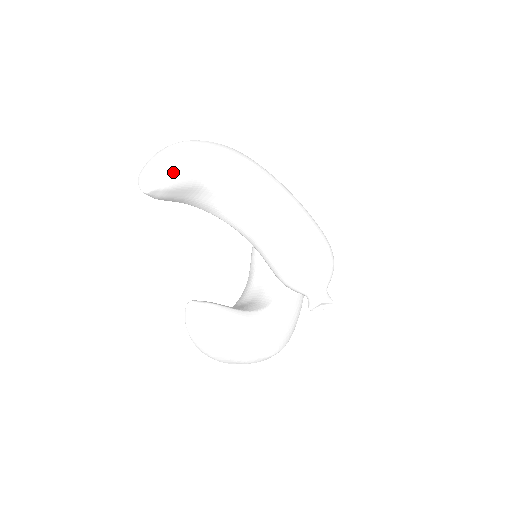
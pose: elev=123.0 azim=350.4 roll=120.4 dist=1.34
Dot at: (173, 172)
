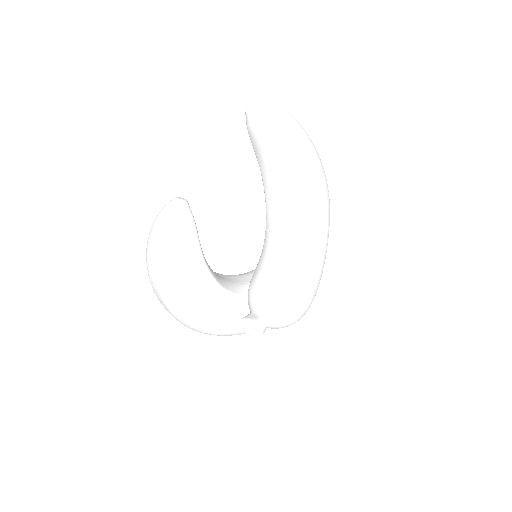
Dot at: (276, 124)
